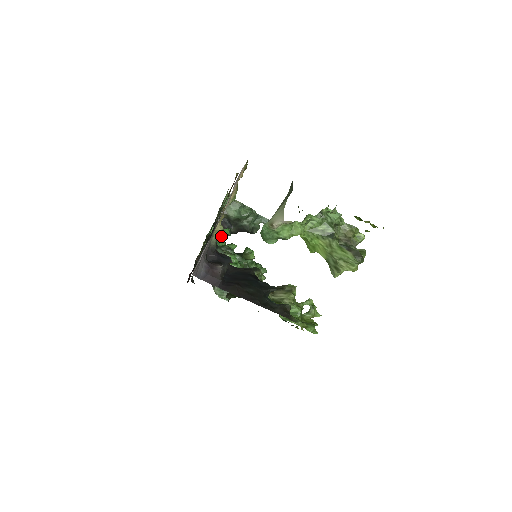
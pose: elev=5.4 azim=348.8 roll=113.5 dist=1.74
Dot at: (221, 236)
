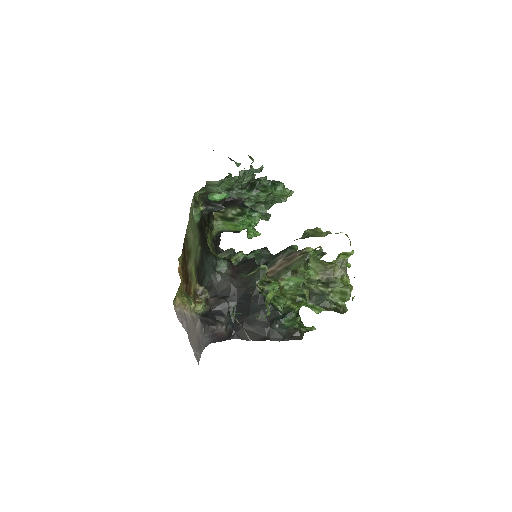
Dot at: (207, 297)
